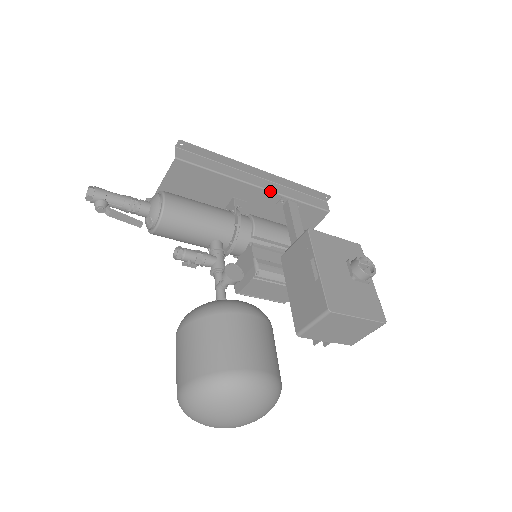
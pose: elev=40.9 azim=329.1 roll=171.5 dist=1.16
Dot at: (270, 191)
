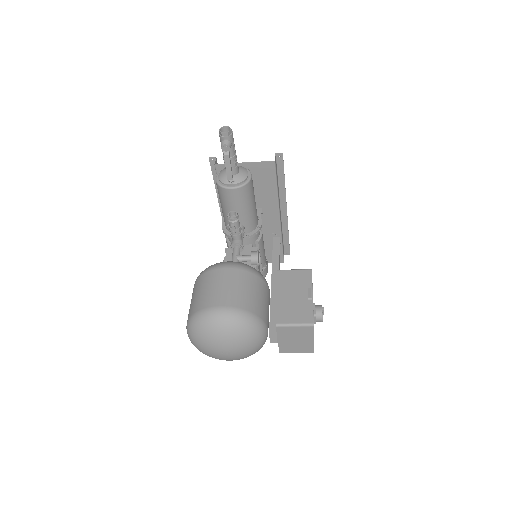
Dot at: (280, 224)
